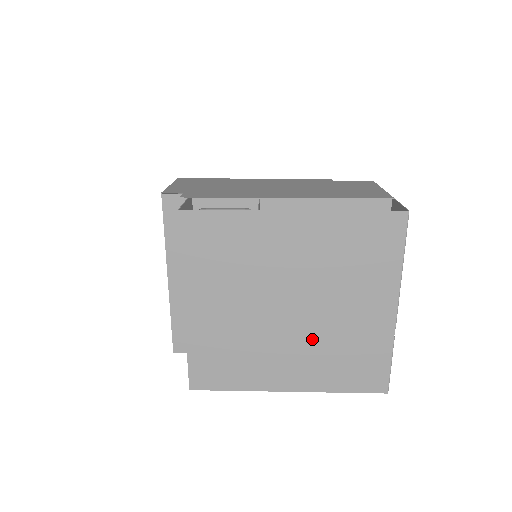
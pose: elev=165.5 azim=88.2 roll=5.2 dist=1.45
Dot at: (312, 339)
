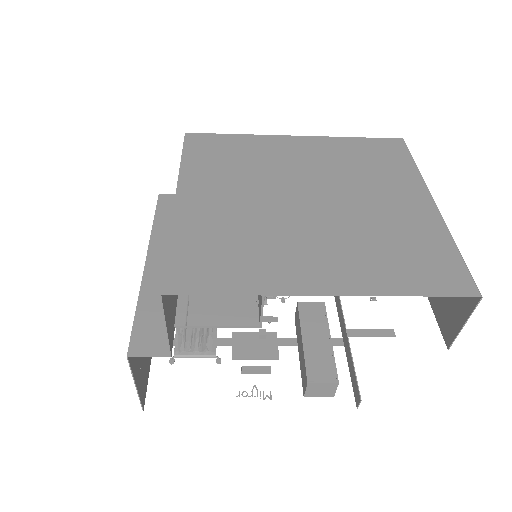
Dot at: (343, 230)
